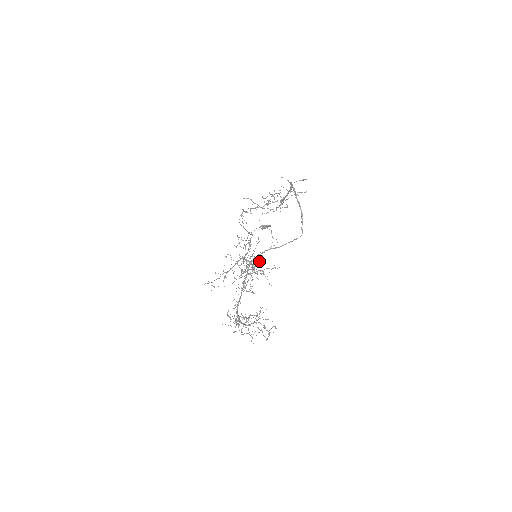
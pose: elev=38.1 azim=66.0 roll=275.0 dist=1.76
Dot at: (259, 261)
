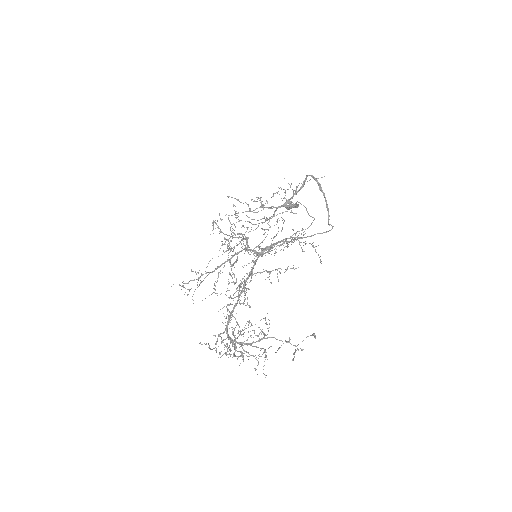
Dot at: occluded
